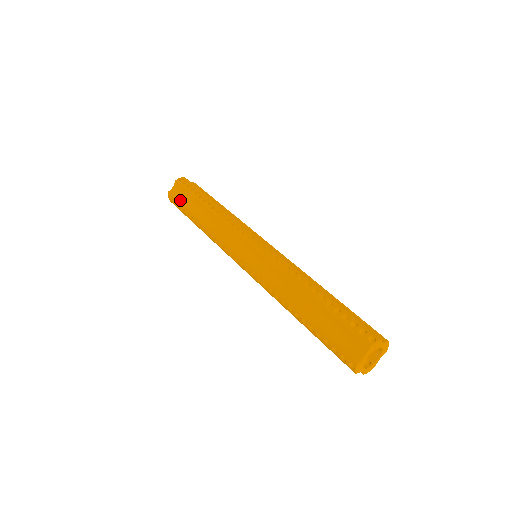
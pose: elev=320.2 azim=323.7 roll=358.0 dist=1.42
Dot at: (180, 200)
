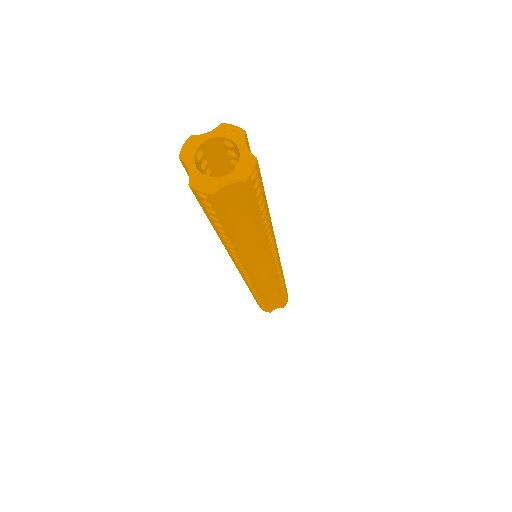
Dot at: occluded
